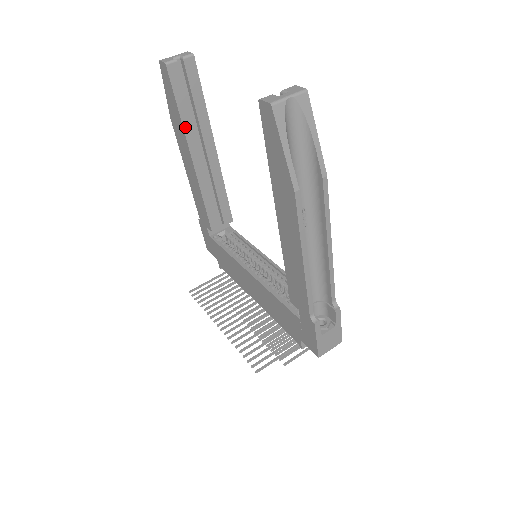
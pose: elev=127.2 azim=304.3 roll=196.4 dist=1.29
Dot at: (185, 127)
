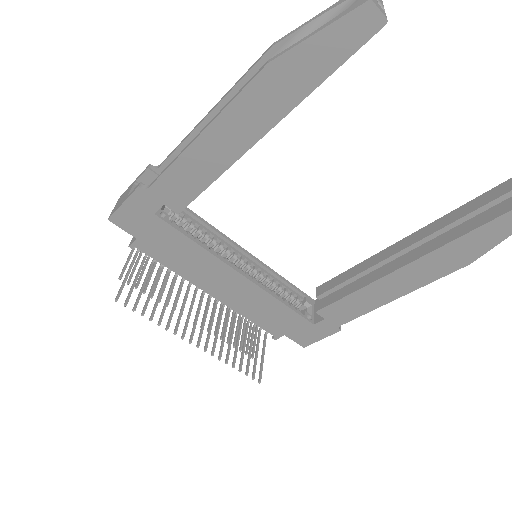
Dot at: (301, 100)
